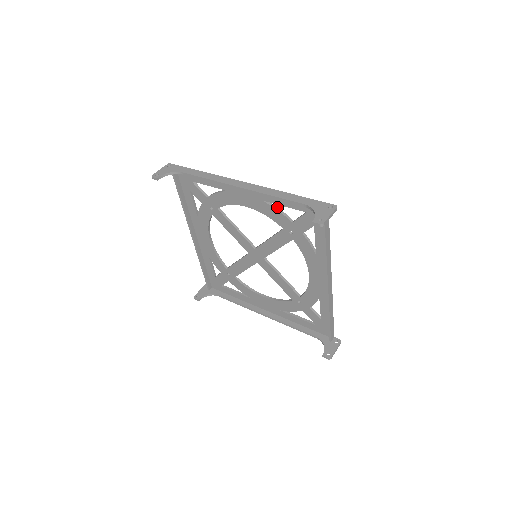
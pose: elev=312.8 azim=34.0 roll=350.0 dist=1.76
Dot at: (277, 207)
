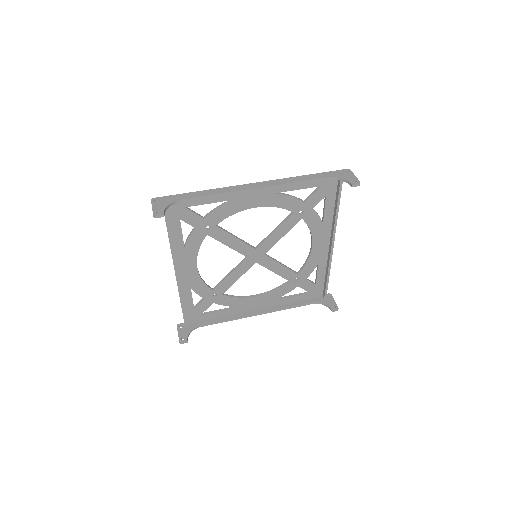
Dot at: (288, 194)
